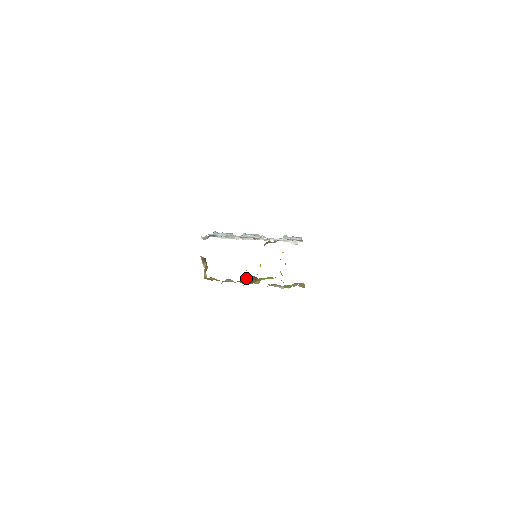
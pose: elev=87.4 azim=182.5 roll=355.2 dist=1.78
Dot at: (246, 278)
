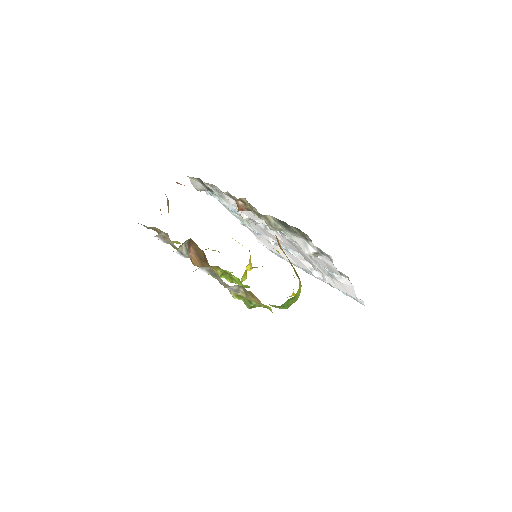
Dot at: (196, 251)
